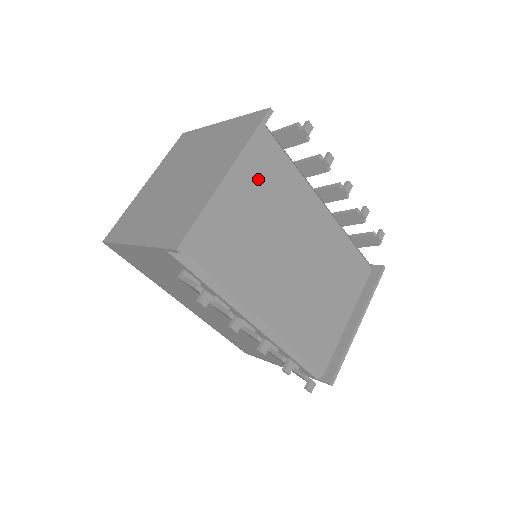
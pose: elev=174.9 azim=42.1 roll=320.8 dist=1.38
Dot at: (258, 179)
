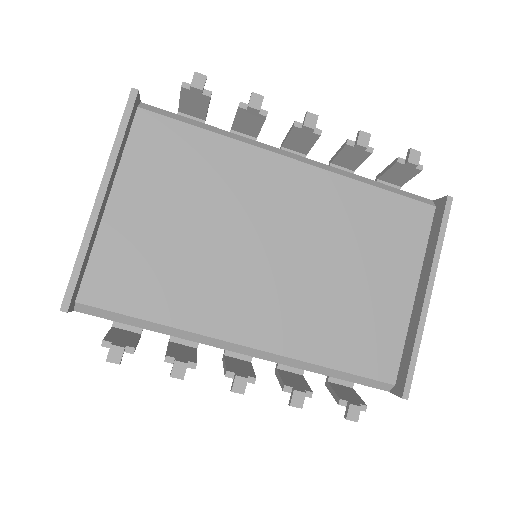
Dot at: (164, 177)
